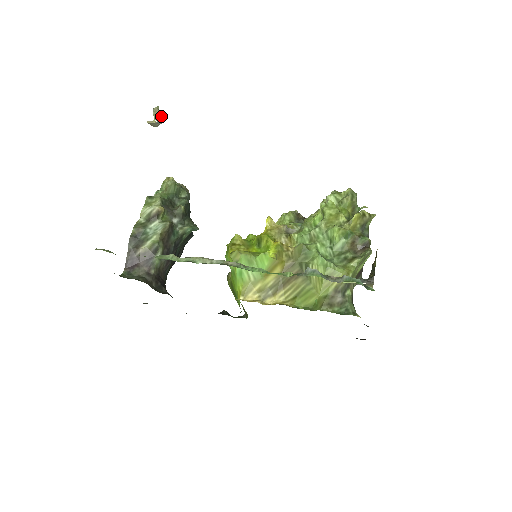
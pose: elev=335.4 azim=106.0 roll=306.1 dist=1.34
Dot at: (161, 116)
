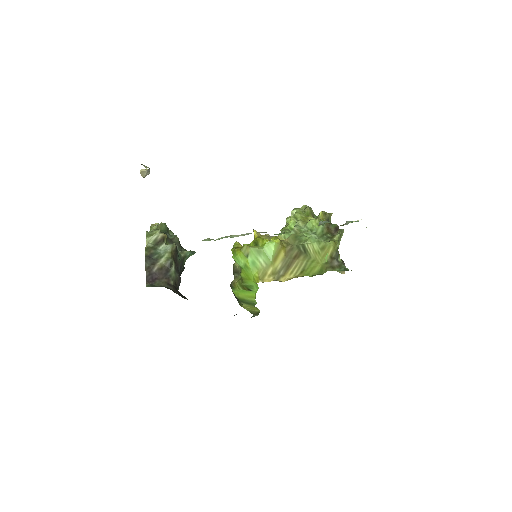
Dot at: occluded
